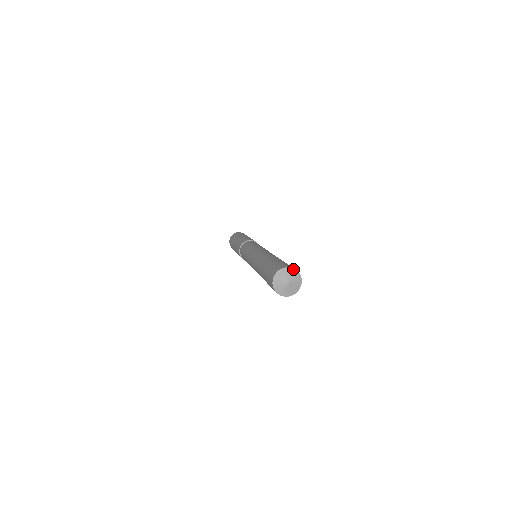
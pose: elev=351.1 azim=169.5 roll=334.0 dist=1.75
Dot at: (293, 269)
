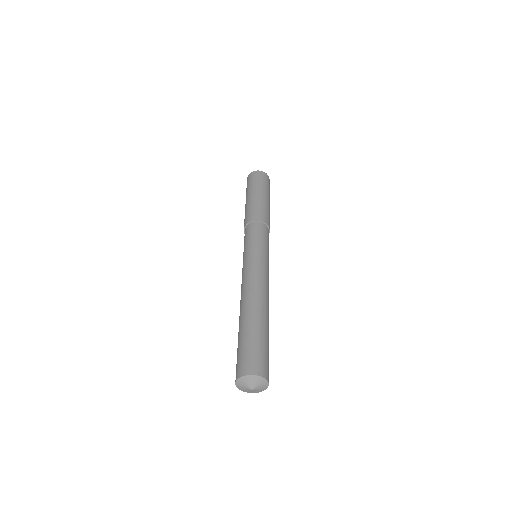
Dot at: (265, 380)
